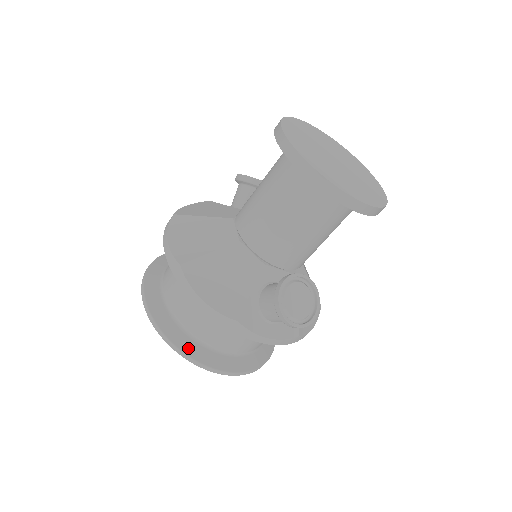
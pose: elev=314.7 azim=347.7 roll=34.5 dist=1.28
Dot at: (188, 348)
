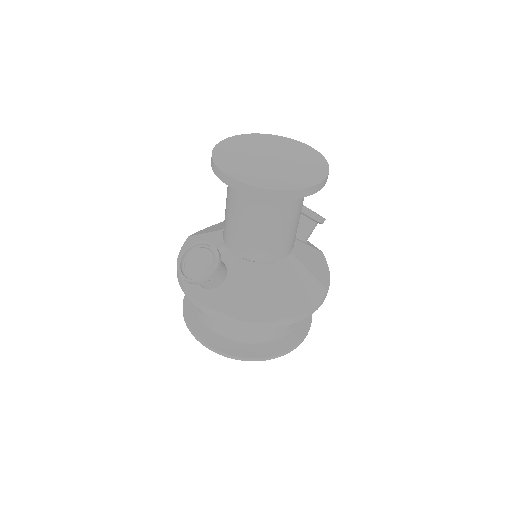
Dot at: (188, 307)
